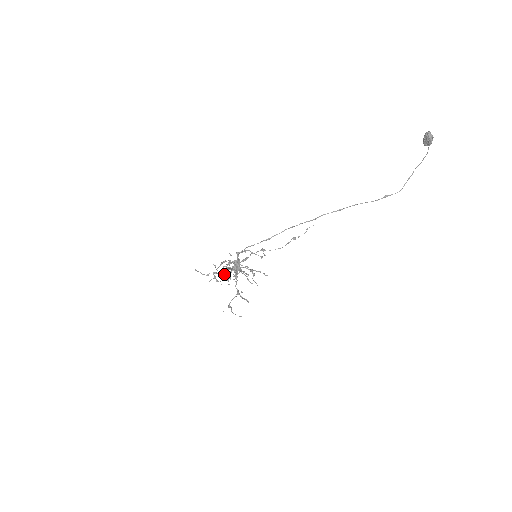
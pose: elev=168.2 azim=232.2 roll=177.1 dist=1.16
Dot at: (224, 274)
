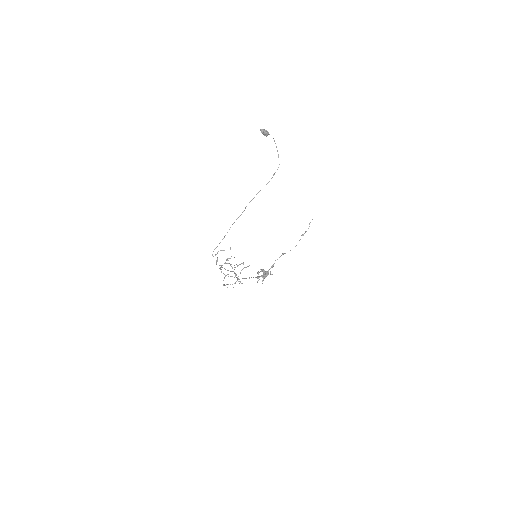
Dot at: (235, 275)
